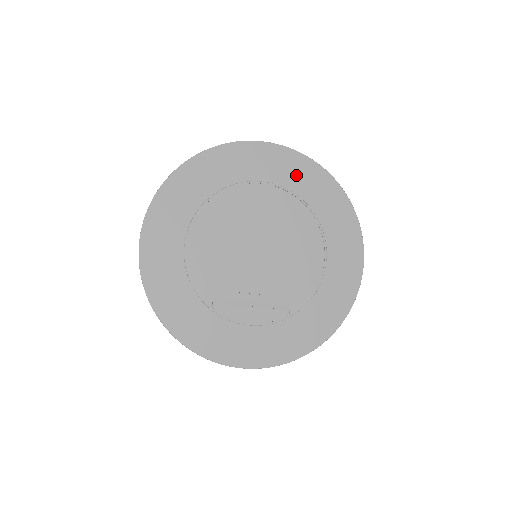
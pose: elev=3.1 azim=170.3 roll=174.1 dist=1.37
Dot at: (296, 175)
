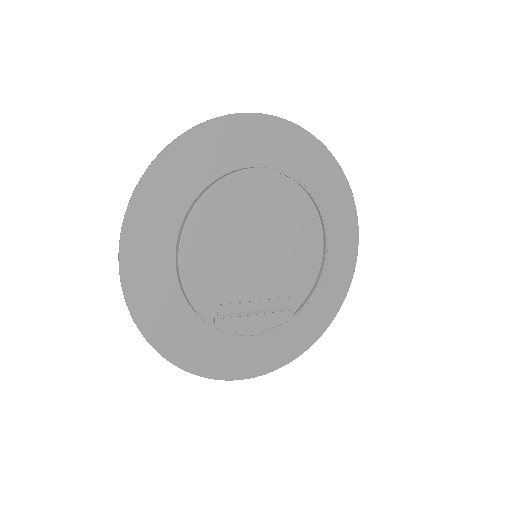
Dot at: (294, 154)
